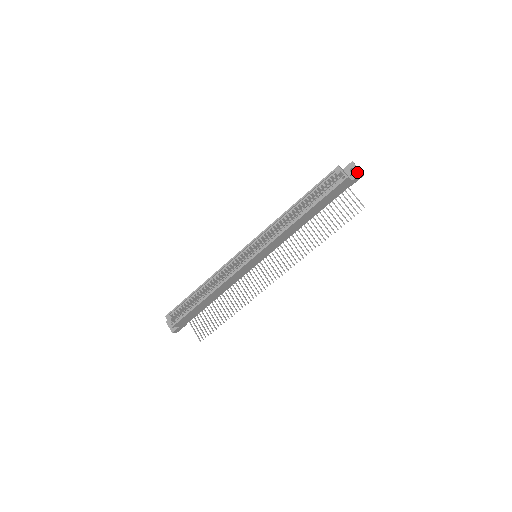
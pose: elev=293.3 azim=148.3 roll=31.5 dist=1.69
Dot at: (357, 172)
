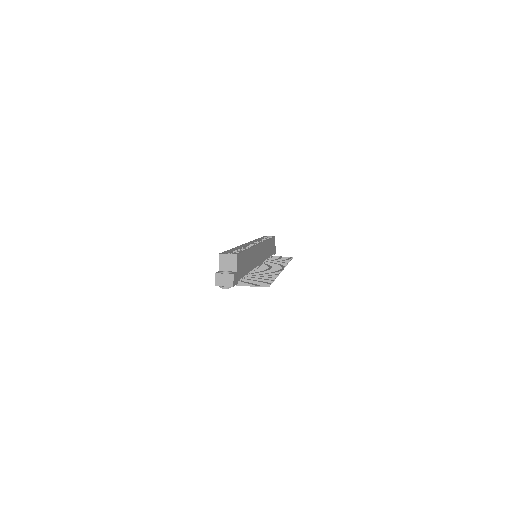
Dot at: occluded
